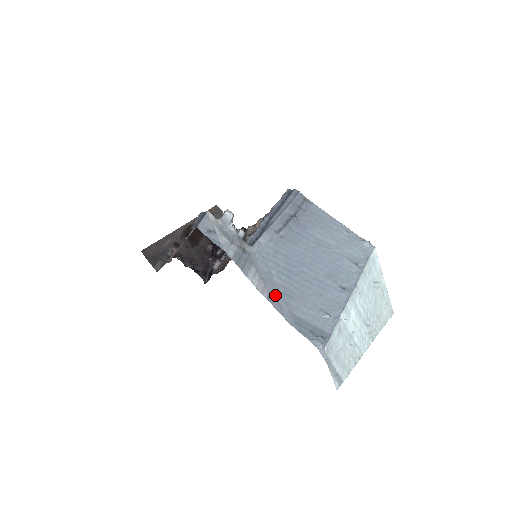
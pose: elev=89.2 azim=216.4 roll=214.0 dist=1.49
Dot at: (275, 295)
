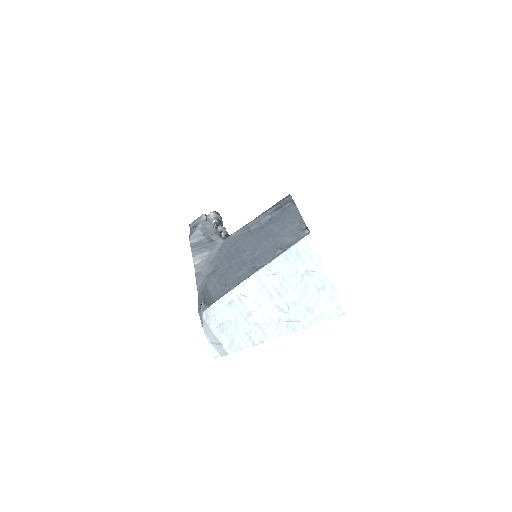
Dot at: (207, 272)
